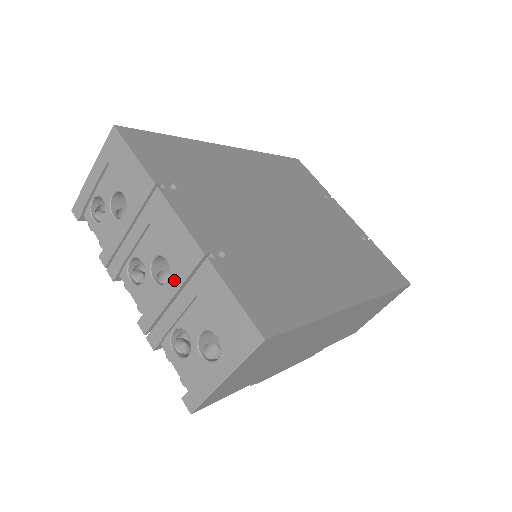
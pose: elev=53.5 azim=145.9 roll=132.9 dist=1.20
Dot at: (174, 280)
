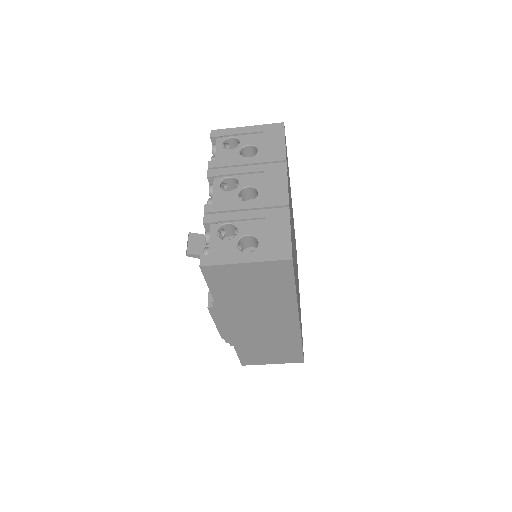
Dot at: (256, 202)
